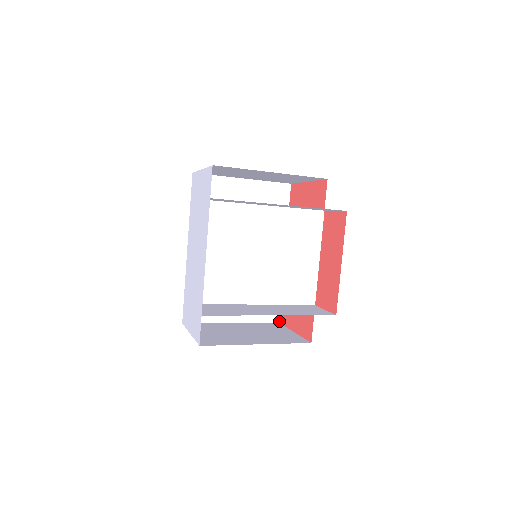
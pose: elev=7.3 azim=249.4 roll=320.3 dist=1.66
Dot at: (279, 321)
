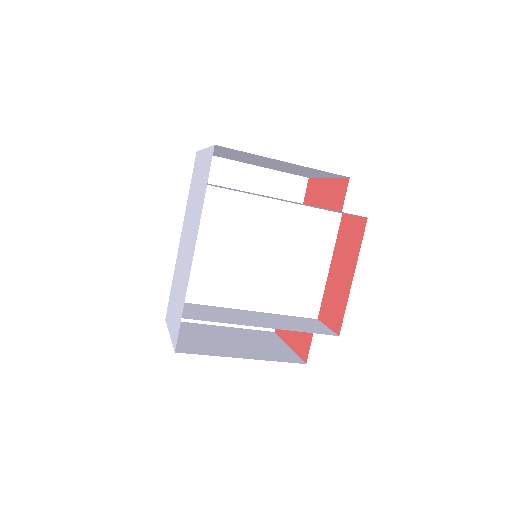
Dot at: (275, 331)
